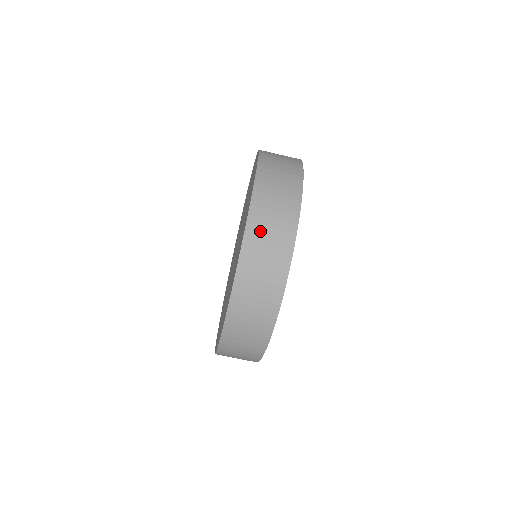
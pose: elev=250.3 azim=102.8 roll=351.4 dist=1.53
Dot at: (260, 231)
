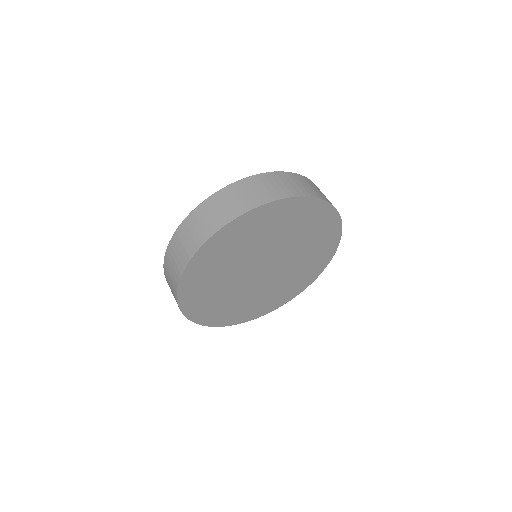
Dot at: (270, 180)
